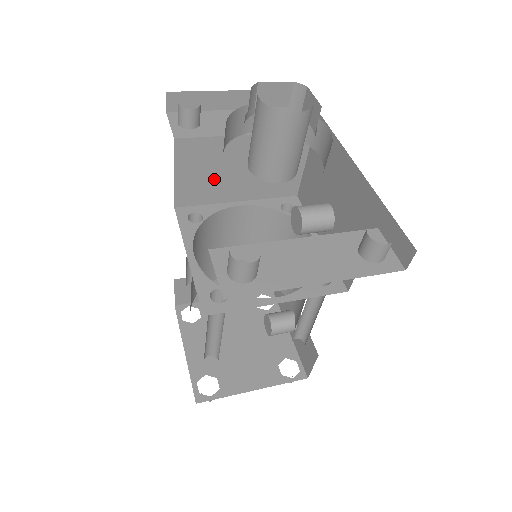
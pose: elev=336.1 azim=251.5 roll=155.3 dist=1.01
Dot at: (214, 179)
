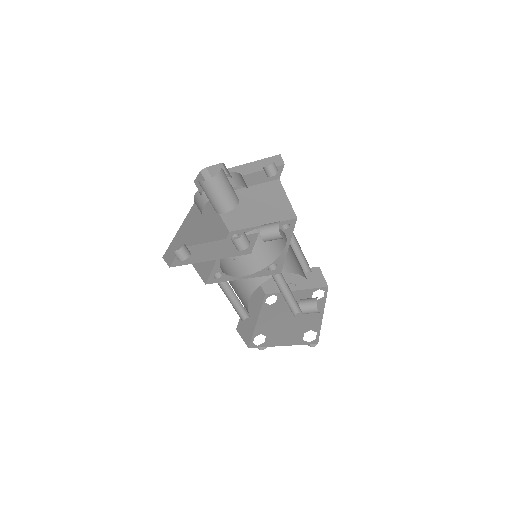
Dot at: (241, 214)
